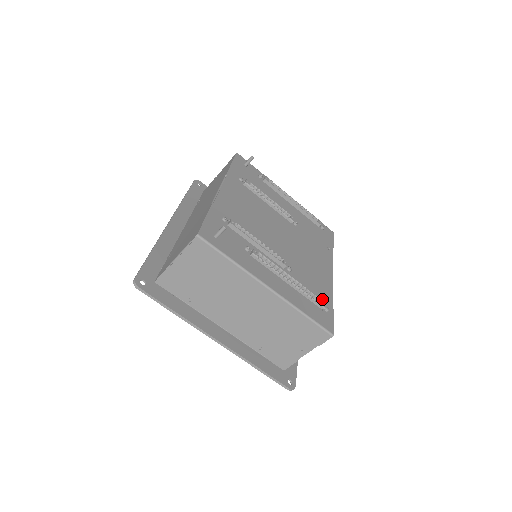
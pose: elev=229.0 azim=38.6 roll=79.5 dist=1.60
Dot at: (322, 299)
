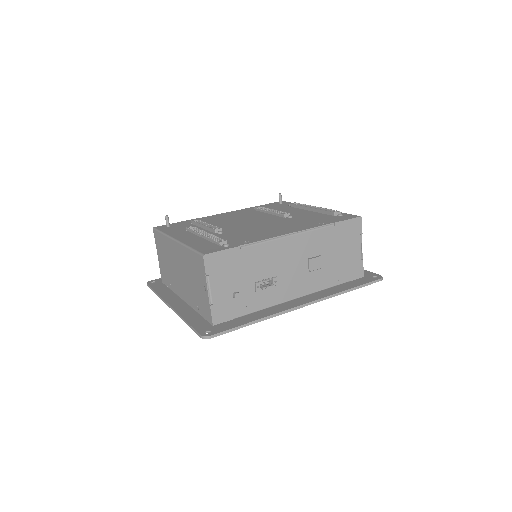
Dot at: (234, 242)
